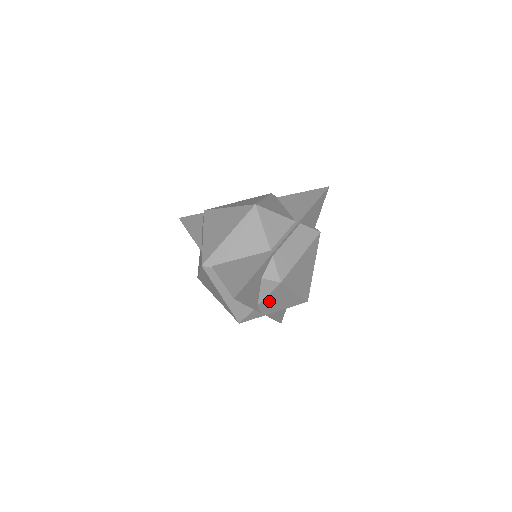
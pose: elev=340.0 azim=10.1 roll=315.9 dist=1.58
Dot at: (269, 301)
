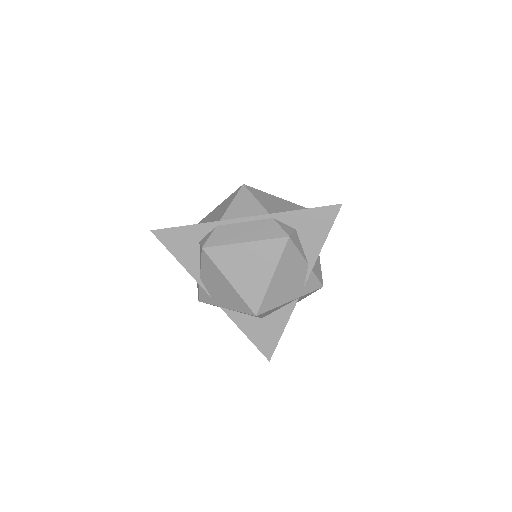
Dot at: (209, 279)
